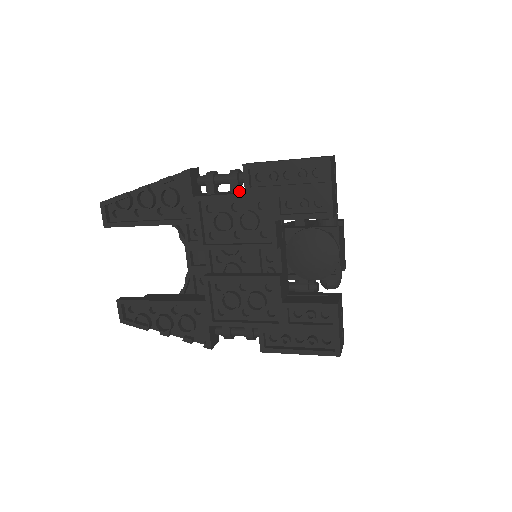
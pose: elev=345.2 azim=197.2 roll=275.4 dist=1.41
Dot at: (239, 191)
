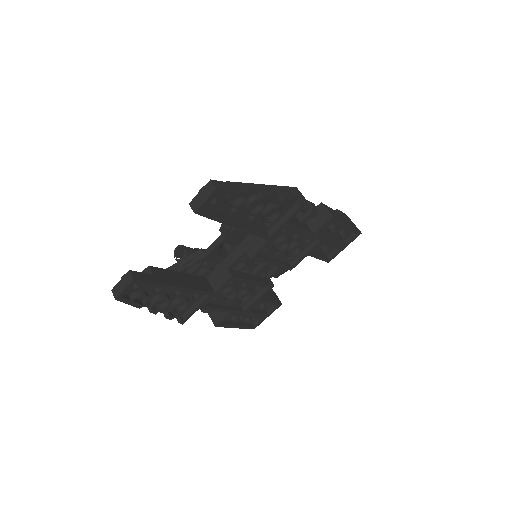
Dot at: (304, 222)
